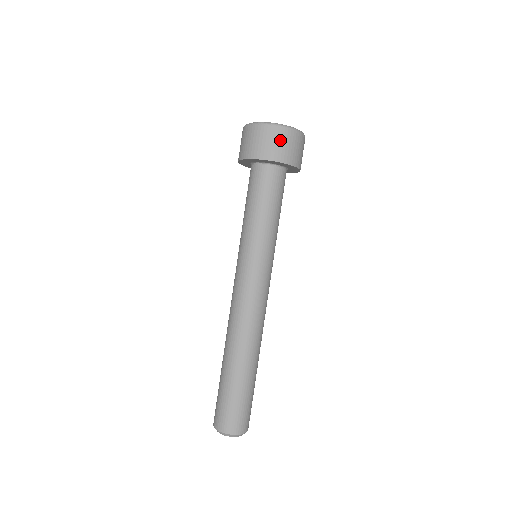
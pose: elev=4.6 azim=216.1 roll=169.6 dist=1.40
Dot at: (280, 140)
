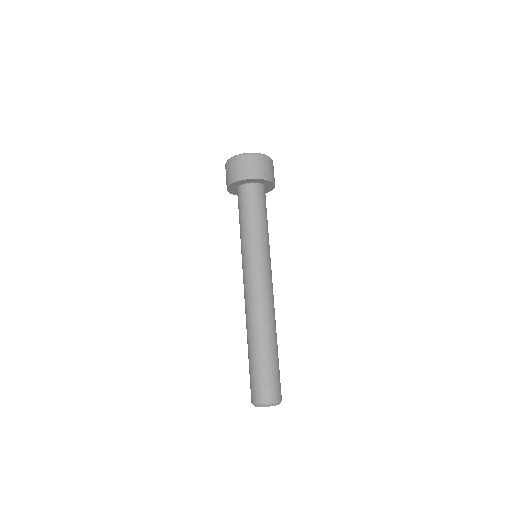
Dot at: (252, 163)
